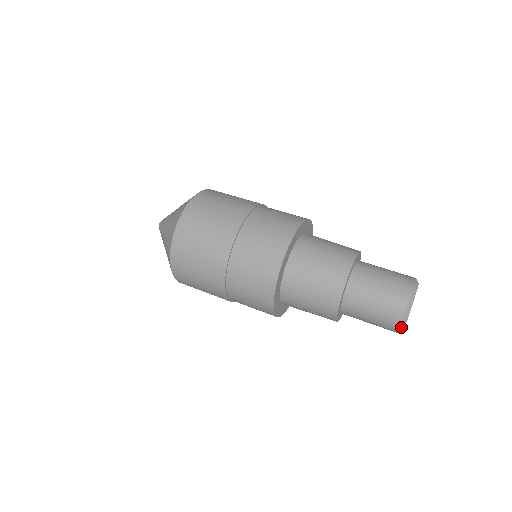
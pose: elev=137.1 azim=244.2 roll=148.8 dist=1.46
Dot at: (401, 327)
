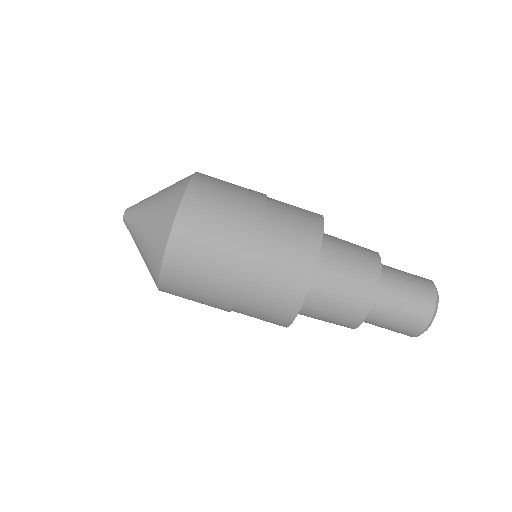
Dot at: occluded
